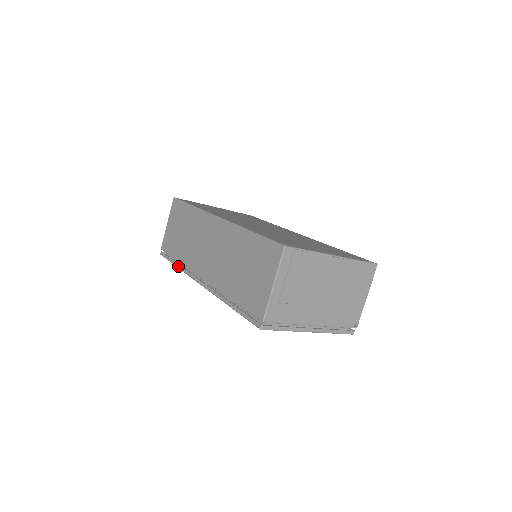
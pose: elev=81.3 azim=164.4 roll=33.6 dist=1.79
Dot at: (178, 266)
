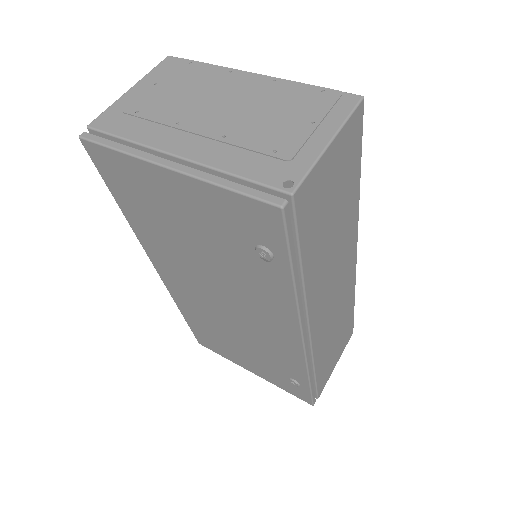
Dot at: occluded
